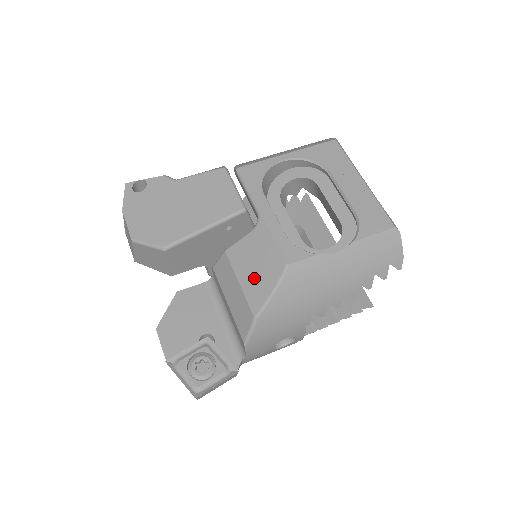
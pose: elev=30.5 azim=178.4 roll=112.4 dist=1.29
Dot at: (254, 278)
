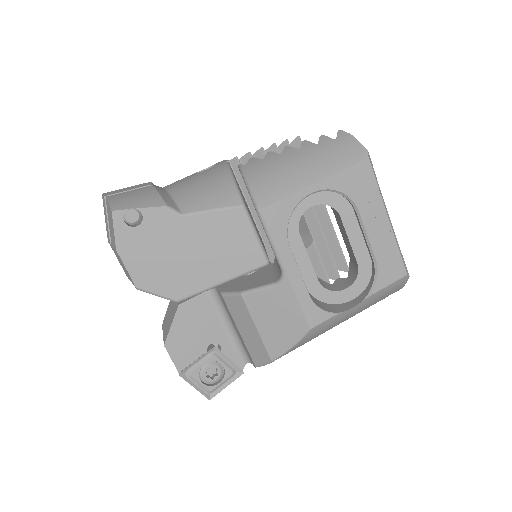
Dot at: (274, 330)
